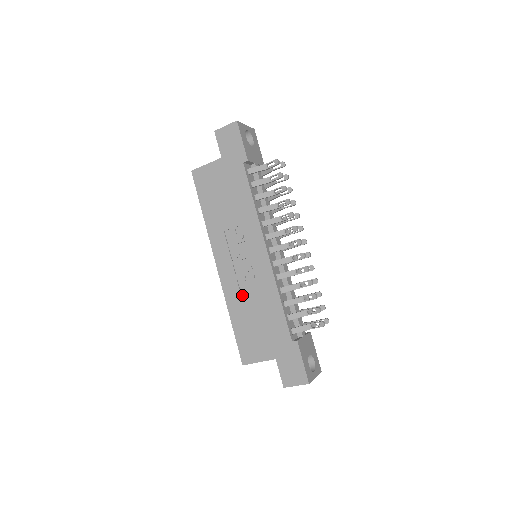
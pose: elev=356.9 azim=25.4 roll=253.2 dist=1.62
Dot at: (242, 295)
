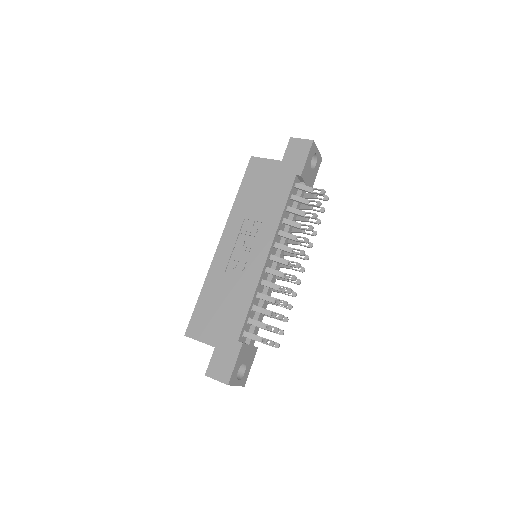
Dot at: (224, 278)
